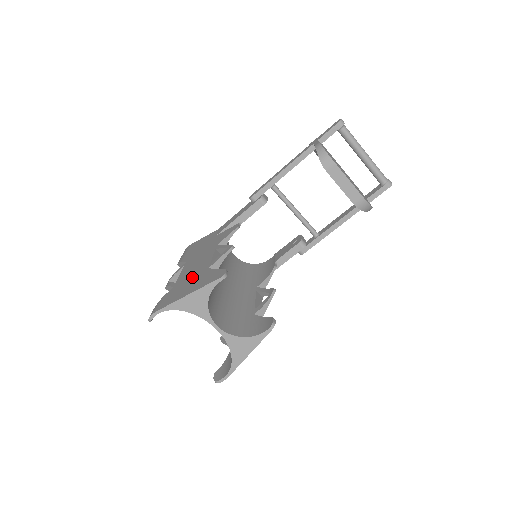
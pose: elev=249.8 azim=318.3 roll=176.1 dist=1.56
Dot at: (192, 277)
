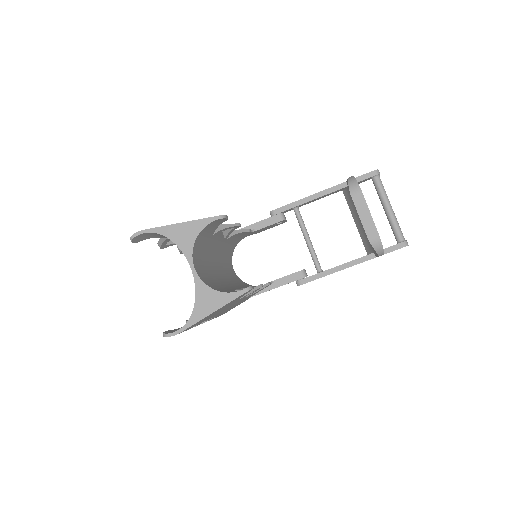
Dot at: occluded
